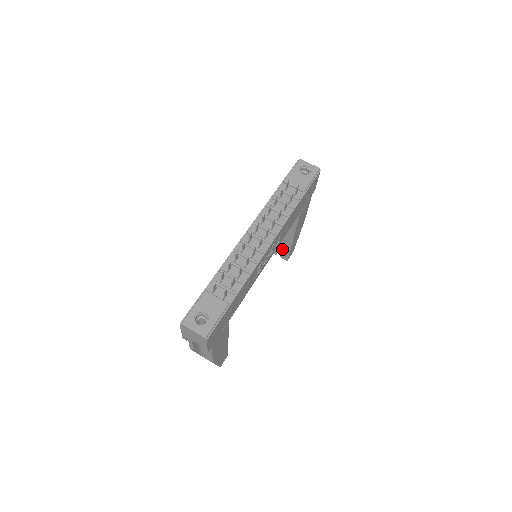
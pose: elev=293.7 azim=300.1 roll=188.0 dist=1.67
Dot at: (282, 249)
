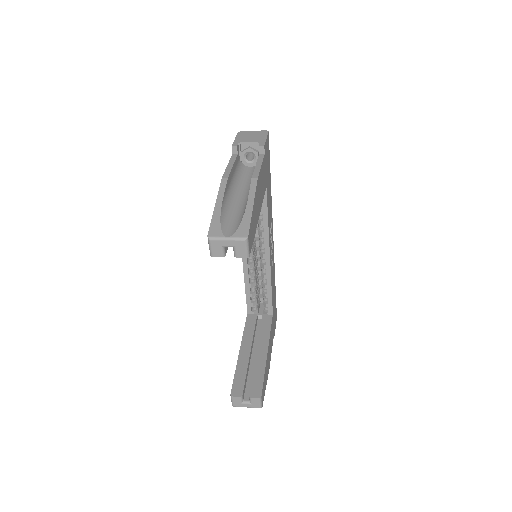
Dot at: (252, 378)
